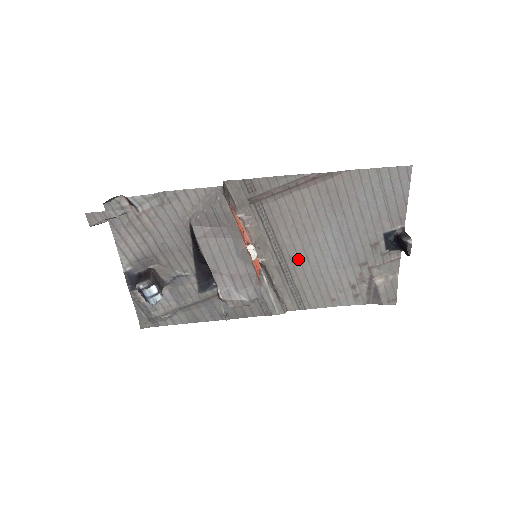
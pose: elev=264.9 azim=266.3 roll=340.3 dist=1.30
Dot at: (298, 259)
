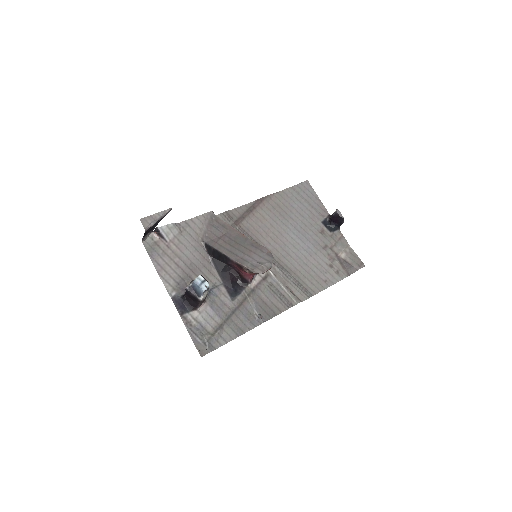
Dot at: (284, 258)
